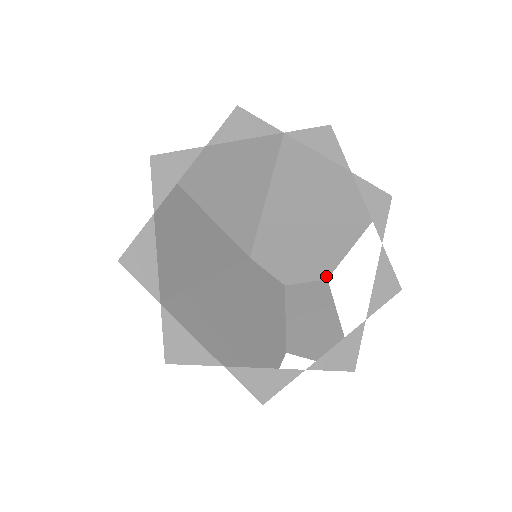
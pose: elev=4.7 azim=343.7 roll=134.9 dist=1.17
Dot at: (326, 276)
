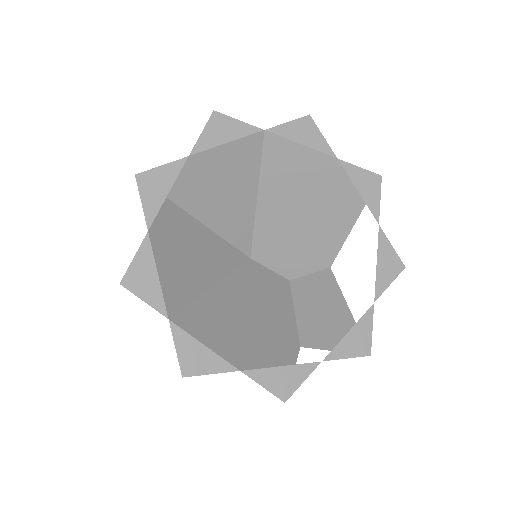
Dot at: (328, 265)
